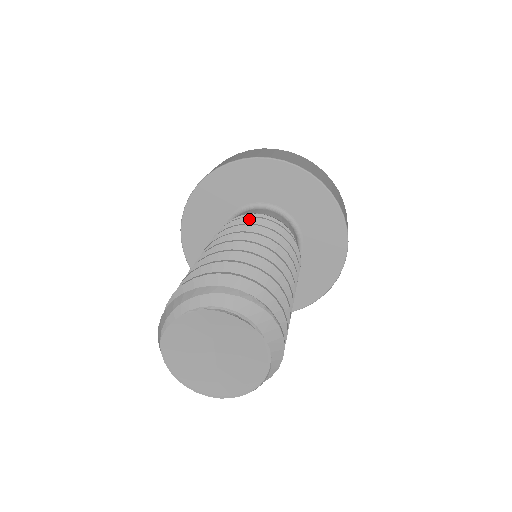
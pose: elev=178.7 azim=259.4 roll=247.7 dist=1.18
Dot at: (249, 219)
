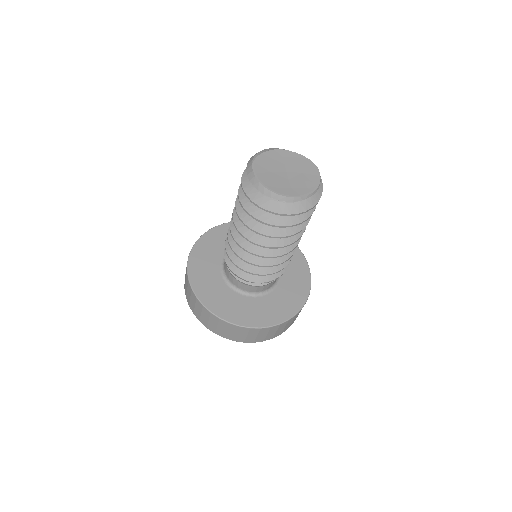
Dot at: occluded
